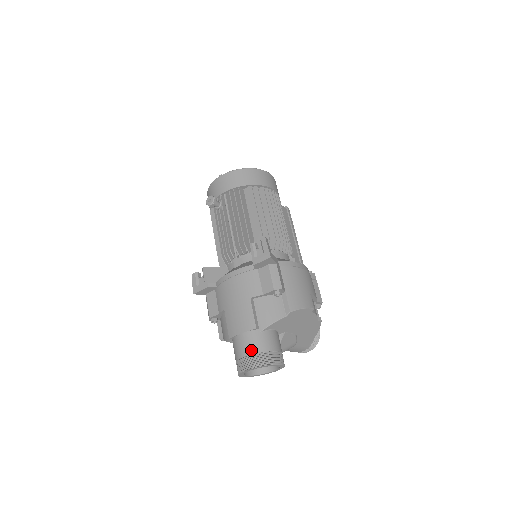
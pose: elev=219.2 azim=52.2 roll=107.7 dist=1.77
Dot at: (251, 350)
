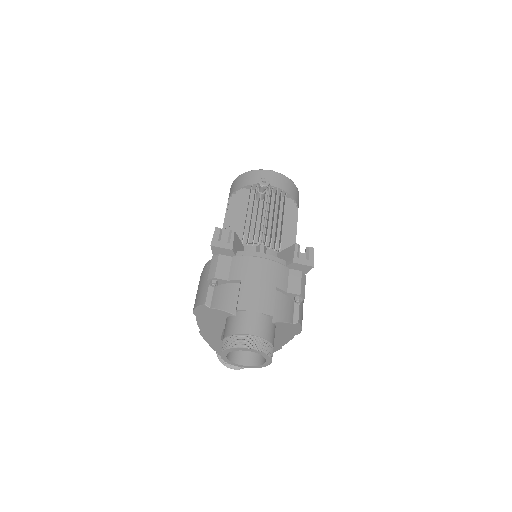
Dot at: (261, 333)
